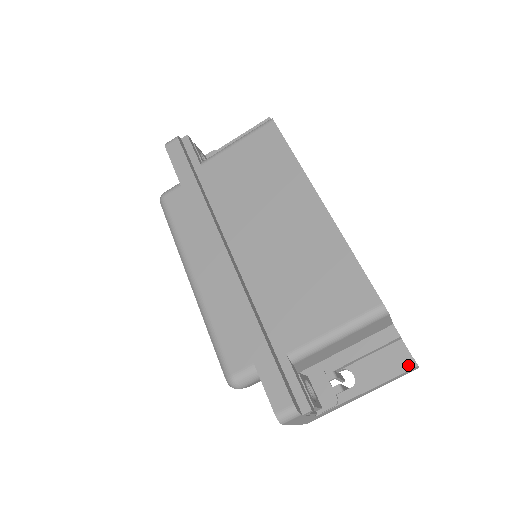
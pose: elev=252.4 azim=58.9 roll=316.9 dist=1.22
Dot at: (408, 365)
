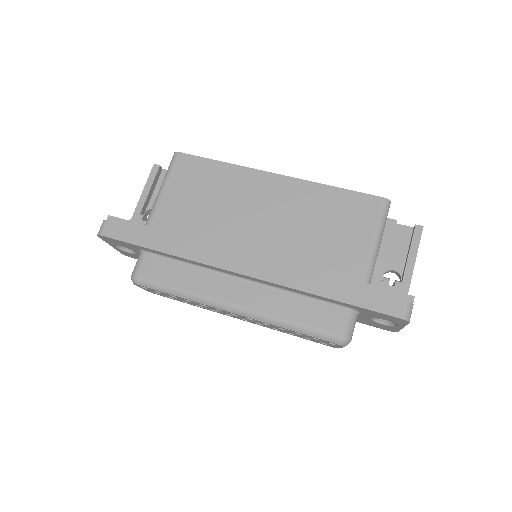
Dot at: (418, 231)
